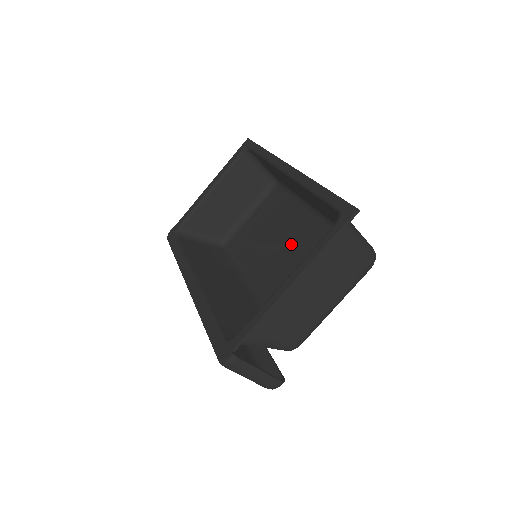
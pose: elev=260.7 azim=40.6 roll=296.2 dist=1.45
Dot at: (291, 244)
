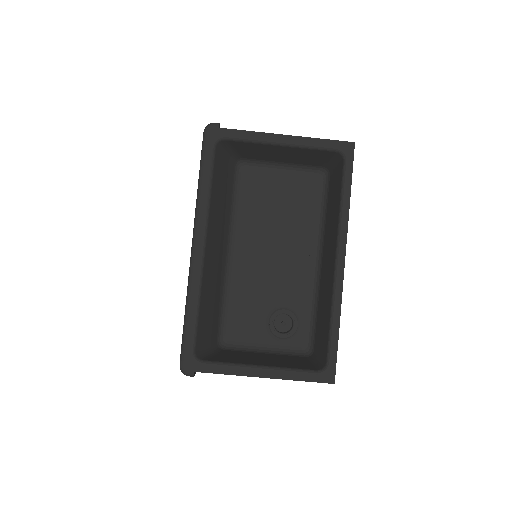
Dot at: (283, 258)
